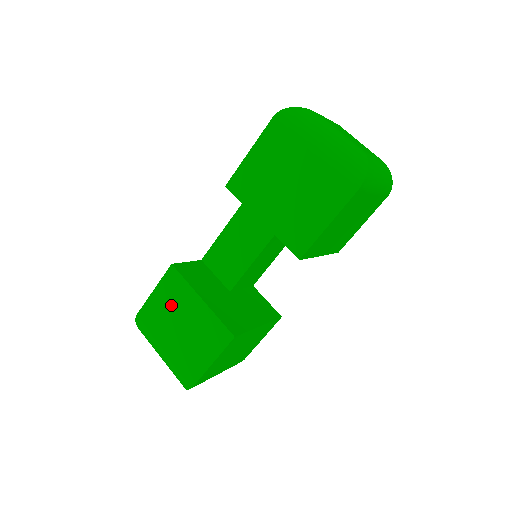
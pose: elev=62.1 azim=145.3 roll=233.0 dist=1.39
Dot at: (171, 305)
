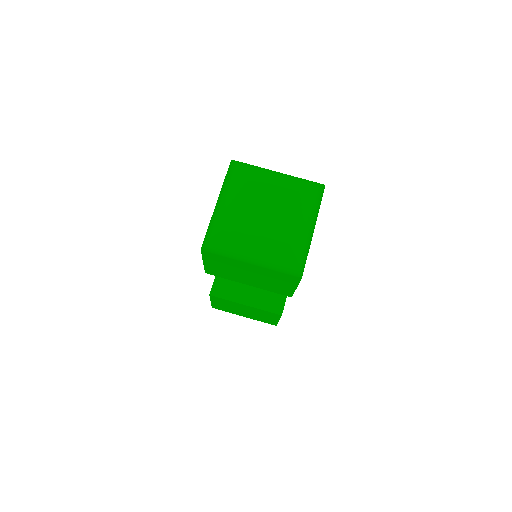
Dot at: (229, 306)
